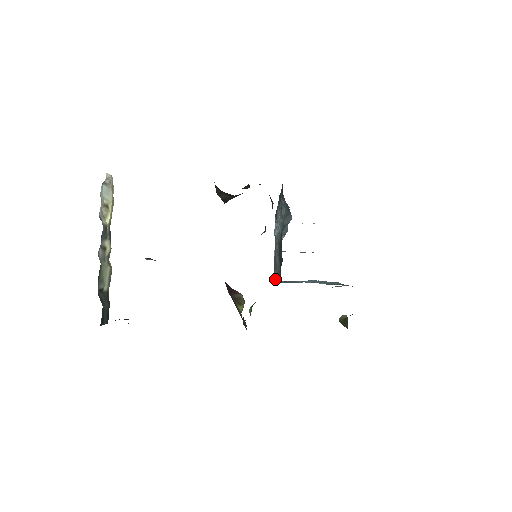
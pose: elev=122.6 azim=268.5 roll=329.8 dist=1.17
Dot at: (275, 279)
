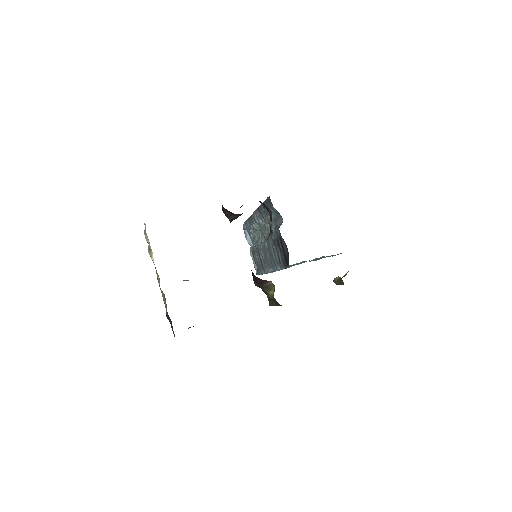
Dot at: (265, 272)
